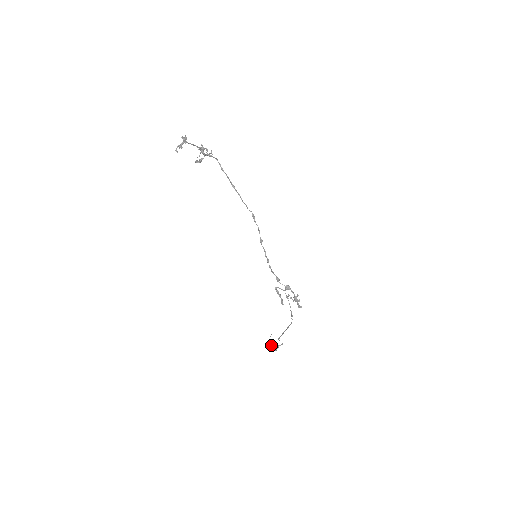
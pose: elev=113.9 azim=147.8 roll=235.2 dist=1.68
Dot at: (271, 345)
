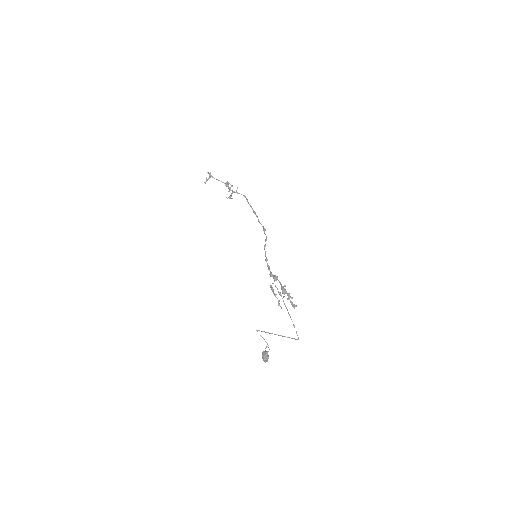
Dot at: (262, 353)
